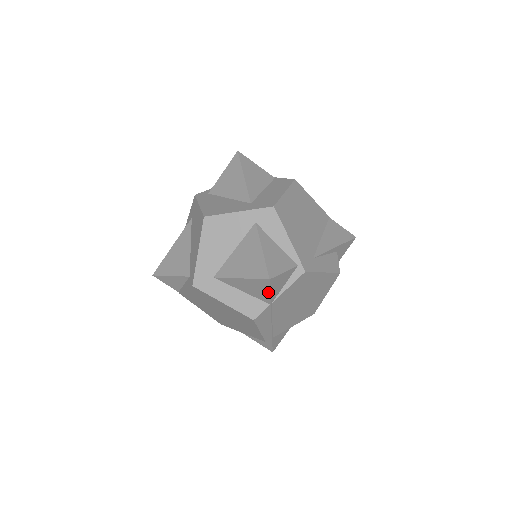
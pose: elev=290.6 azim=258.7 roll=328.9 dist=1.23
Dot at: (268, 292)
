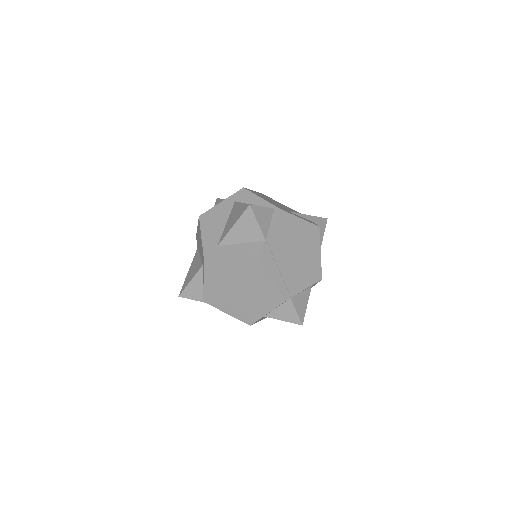
Dot at: (256, 224)
